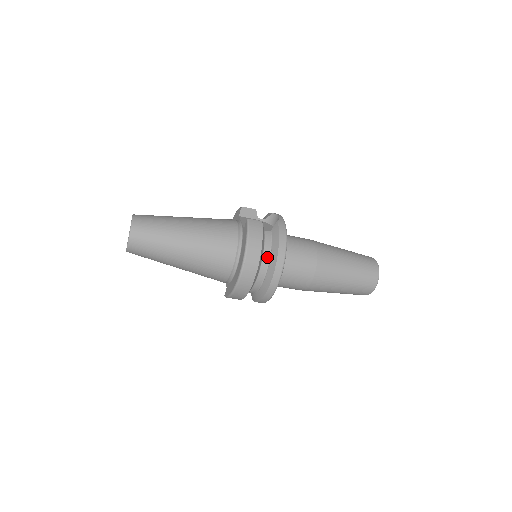
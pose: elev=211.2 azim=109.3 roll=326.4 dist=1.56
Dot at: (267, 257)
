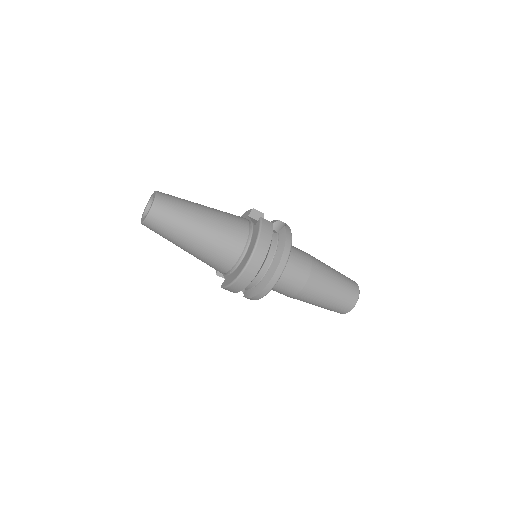
Dot at: (272, 255)
